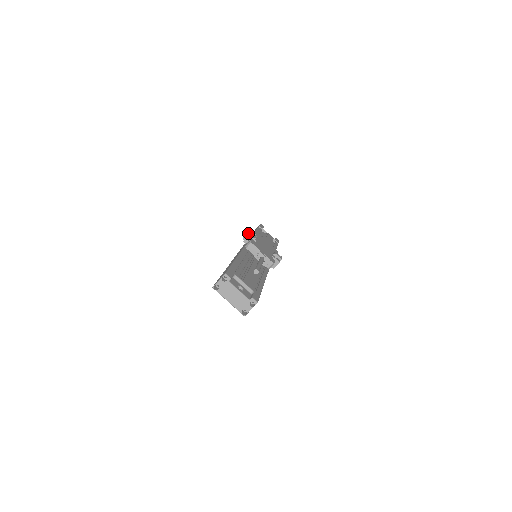
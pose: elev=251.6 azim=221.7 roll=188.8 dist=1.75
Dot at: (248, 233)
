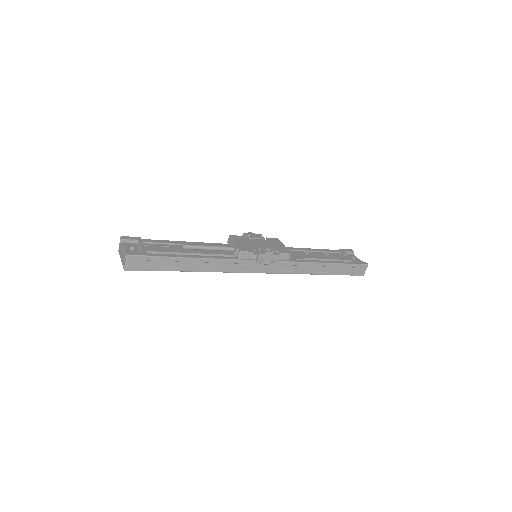
Dot at: (248, 234)
